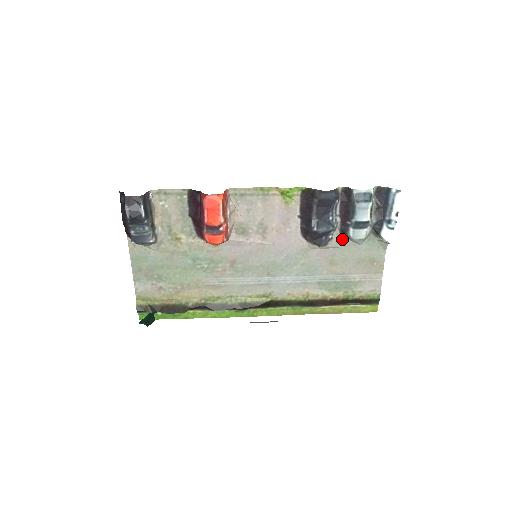
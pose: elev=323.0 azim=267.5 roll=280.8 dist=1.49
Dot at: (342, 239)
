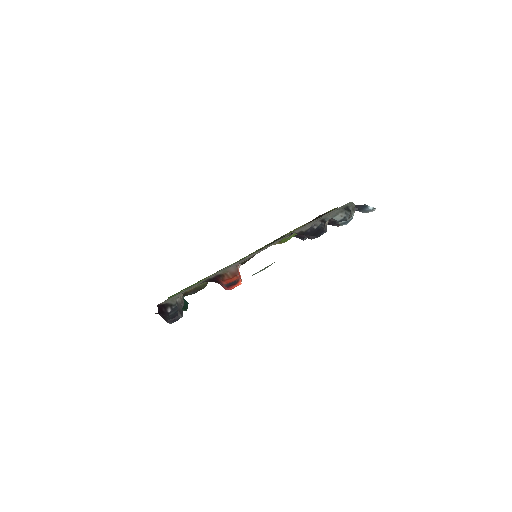
Dot at: (320, 219)
